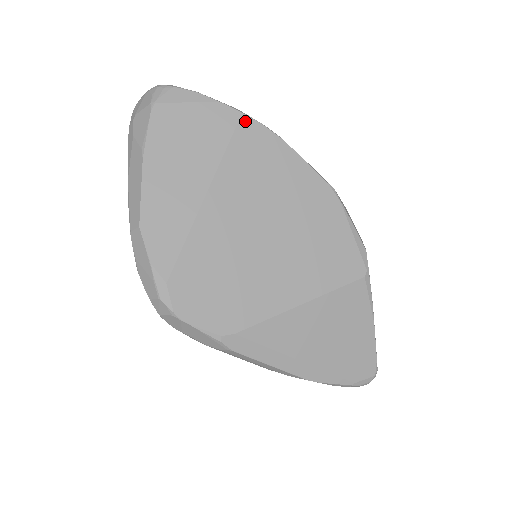
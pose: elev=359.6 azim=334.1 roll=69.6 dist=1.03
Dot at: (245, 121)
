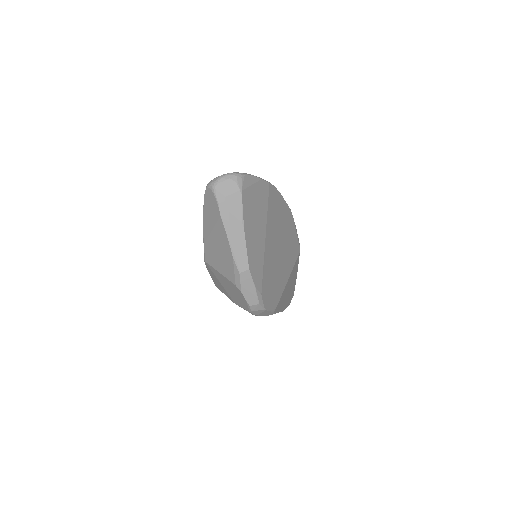
Dot at: (270, 187)
